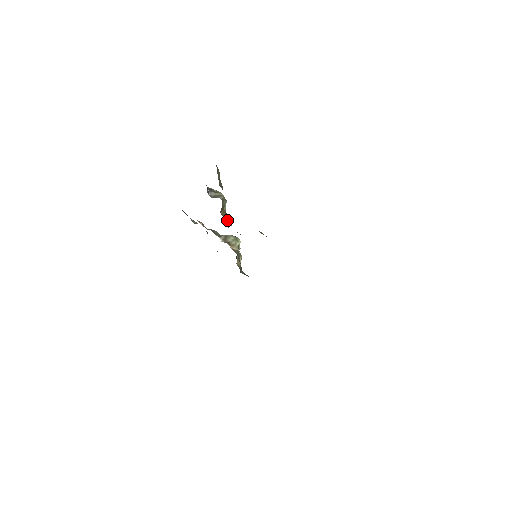
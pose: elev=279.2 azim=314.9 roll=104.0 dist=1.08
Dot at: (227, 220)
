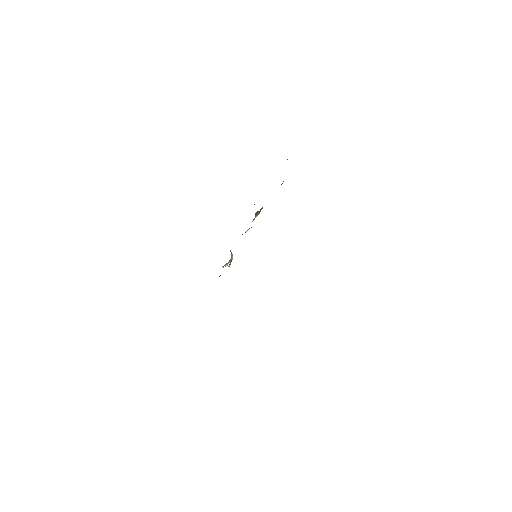
Dot at: occluded
